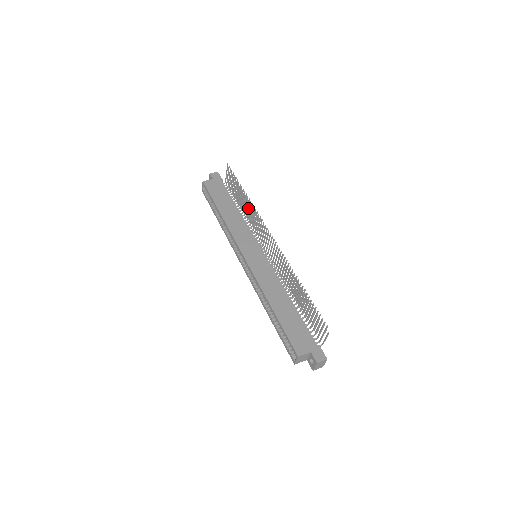
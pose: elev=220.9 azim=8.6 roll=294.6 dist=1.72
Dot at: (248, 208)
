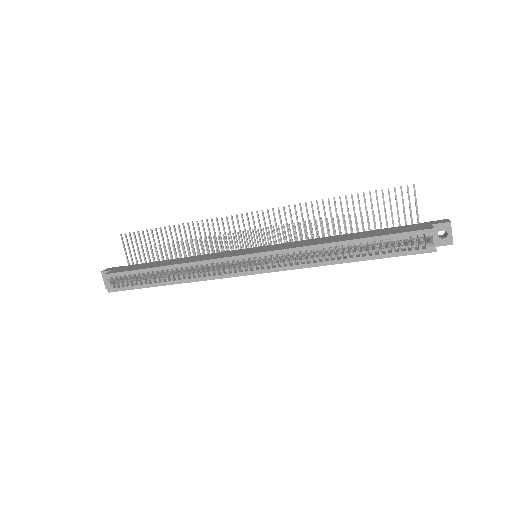
Dot at: (188, 251)
